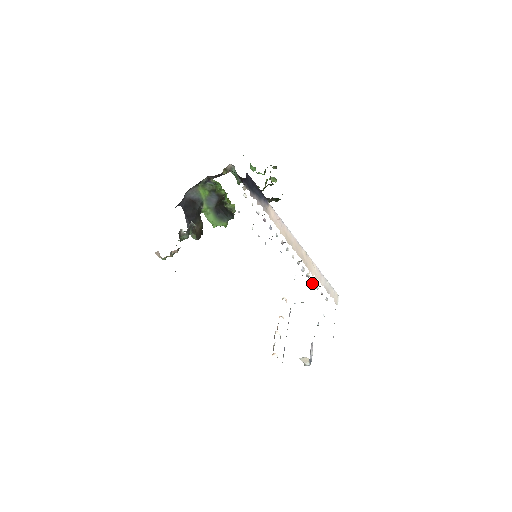
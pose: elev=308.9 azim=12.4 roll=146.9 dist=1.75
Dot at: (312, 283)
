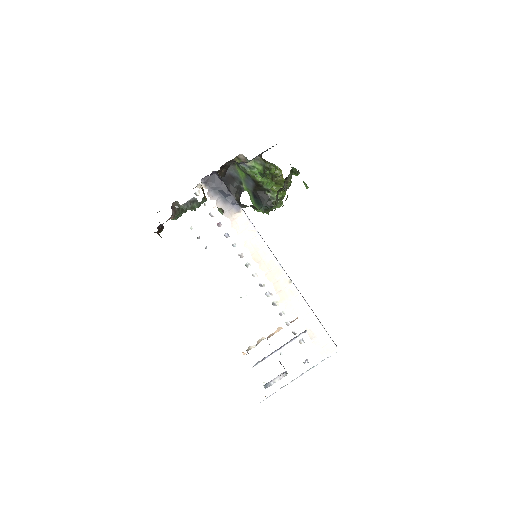
Dot at: (280, 314)
